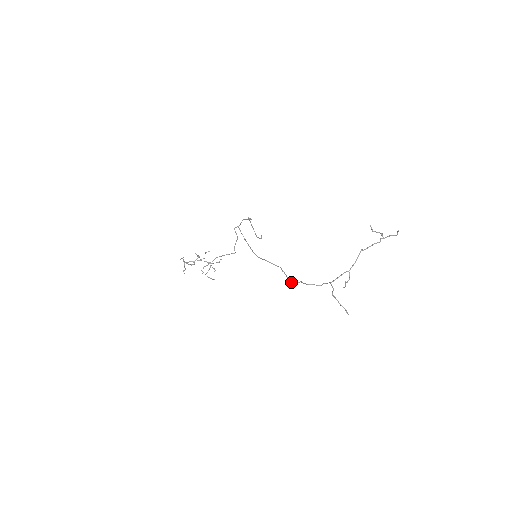
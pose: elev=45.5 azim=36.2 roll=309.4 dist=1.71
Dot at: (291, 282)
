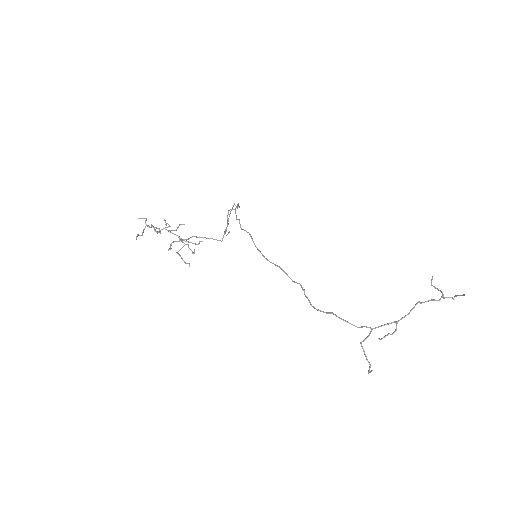
Dot at: occluded
